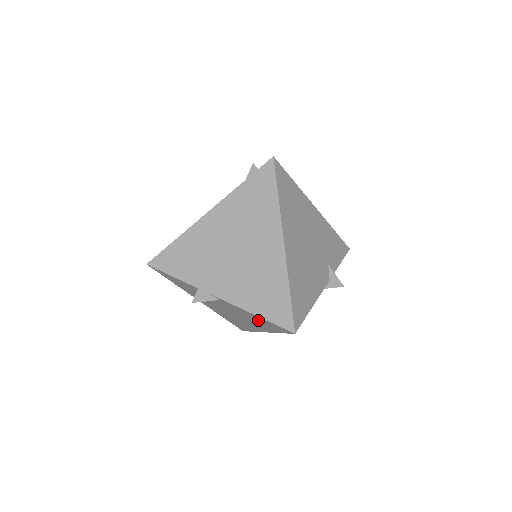
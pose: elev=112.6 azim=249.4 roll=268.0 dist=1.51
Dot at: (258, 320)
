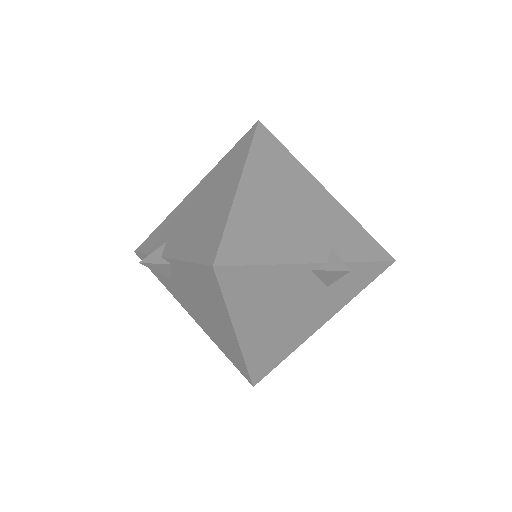
Dot at: (201, 283)
